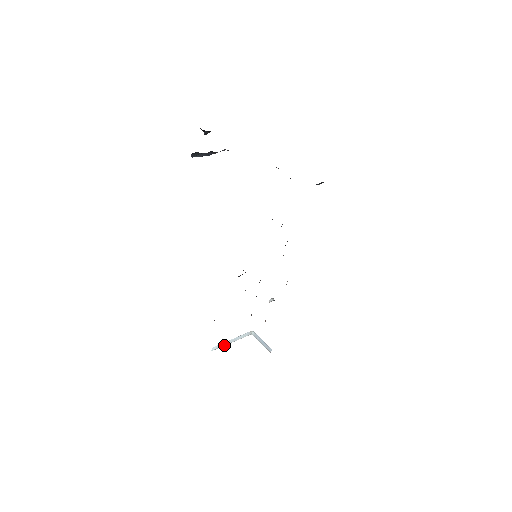
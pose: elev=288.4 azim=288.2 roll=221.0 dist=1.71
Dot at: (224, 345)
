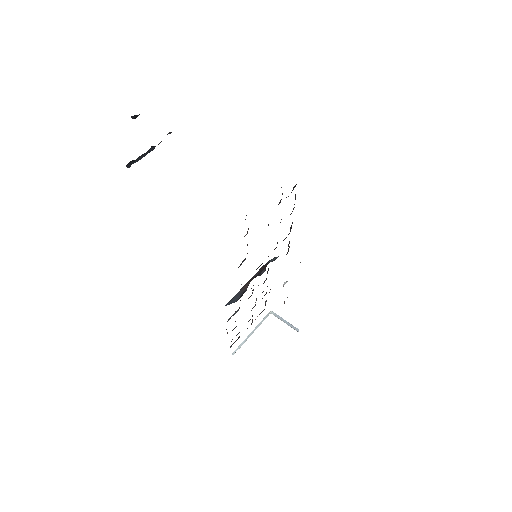
Dot at: (244, 342)
